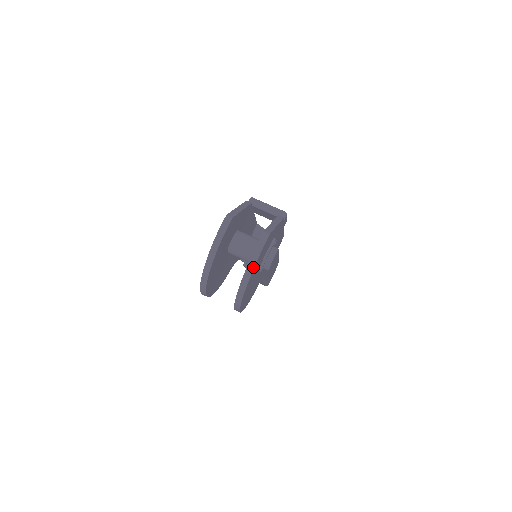
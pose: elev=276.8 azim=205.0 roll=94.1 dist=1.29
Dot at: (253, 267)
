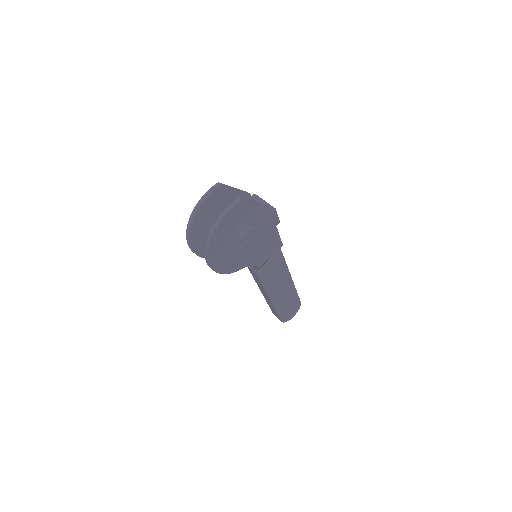
Dot at: (221, 219)
